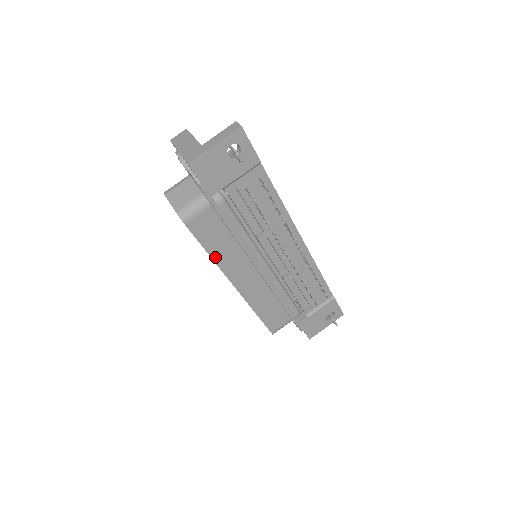
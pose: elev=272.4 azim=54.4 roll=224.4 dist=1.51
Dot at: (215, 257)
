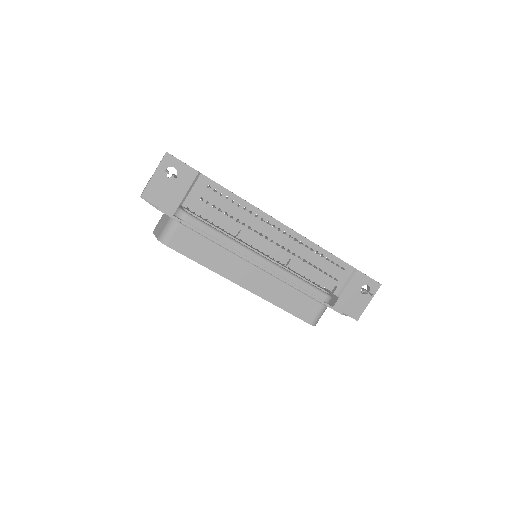
Dot at: (208, 265)
